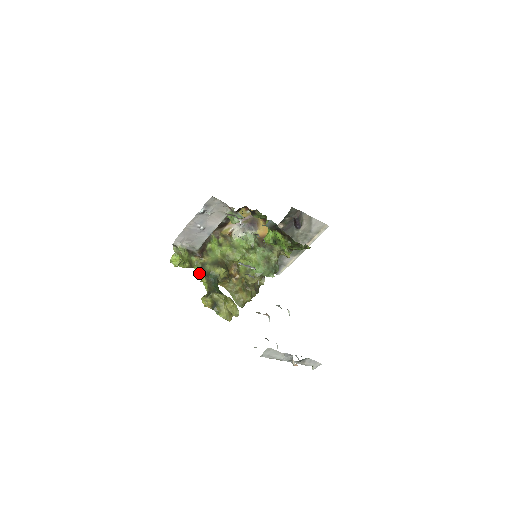
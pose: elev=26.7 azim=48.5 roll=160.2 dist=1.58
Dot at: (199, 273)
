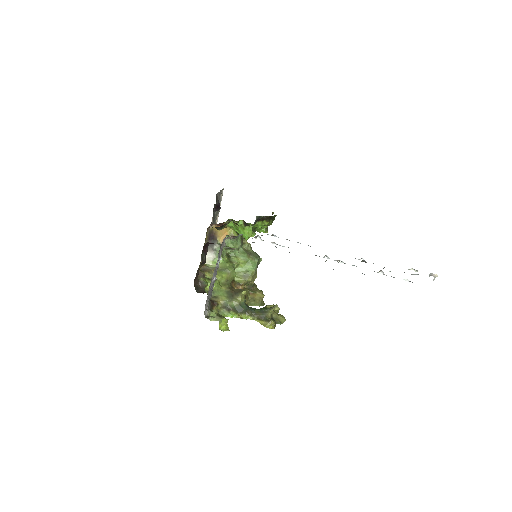
Dot at: (232, 316)
